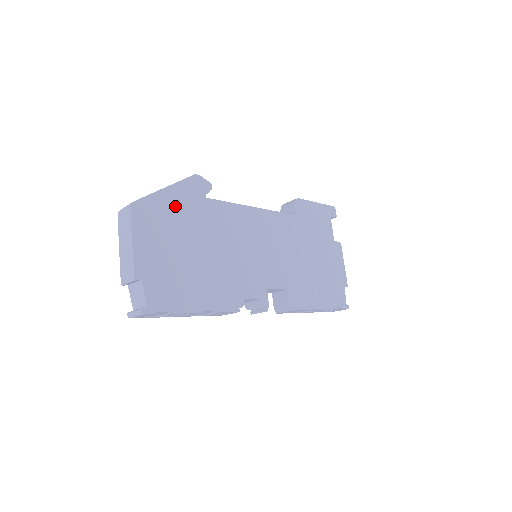
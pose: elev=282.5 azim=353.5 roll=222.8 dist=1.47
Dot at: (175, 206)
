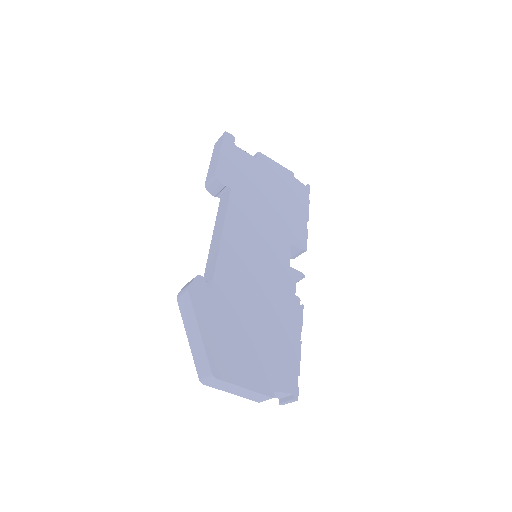
Dot at: (217, 329)
